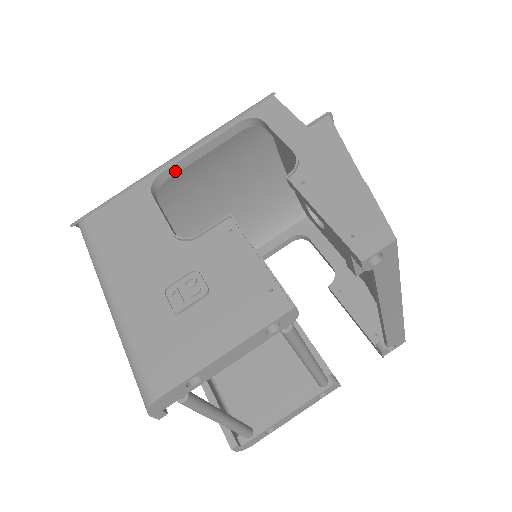
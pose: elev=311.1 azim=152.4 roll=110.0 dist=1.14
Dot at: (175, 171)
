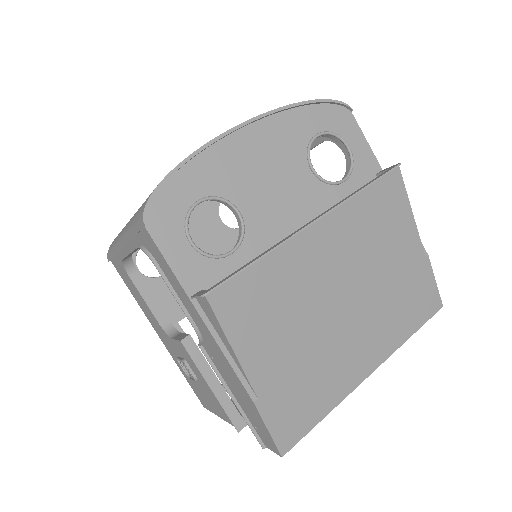
Dot at: (131, 254)
